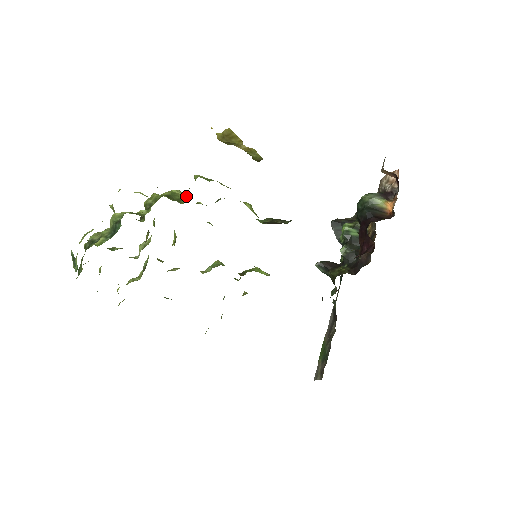
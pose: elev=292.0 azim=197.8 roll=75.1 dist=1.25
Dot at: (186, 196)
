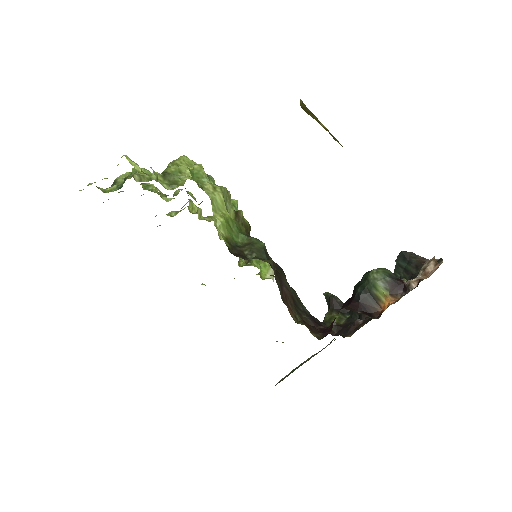
Dot at: (184, 181)
